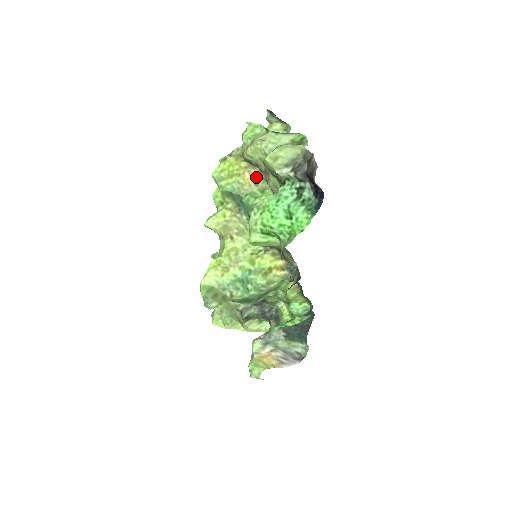
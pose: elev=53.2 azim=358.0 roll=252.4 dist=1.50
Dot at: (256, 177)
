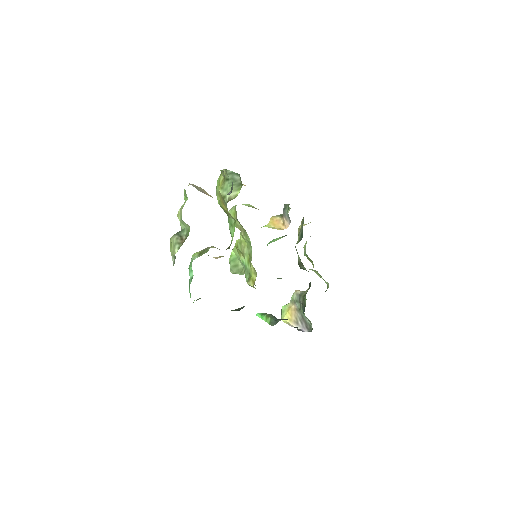
Dot at: (227, 209)
